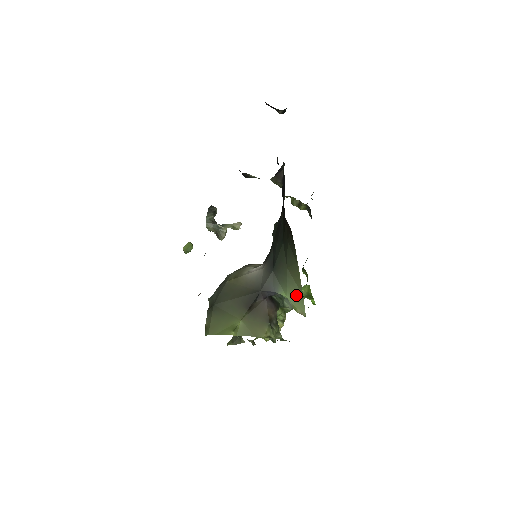
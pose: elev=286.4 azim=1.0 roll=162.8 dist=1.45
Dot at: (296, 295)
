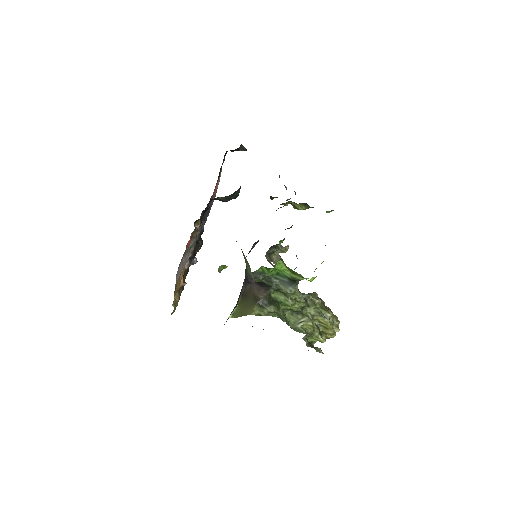
Dot at: (248, 266)
